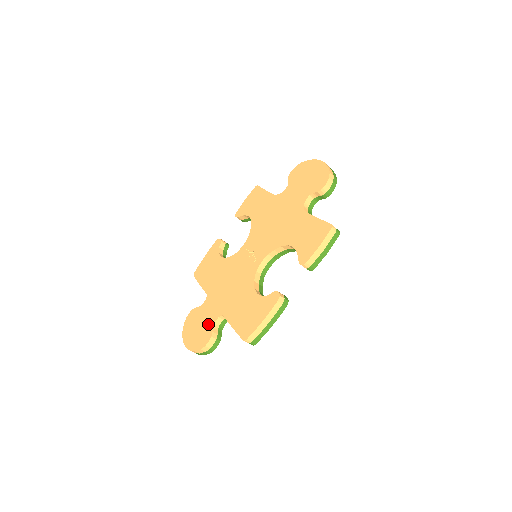
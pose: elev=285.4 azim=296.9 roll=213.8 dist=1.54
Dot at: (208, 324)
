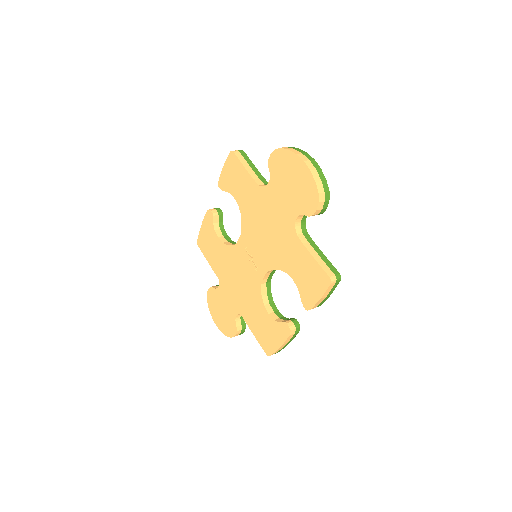
Dot at: (230, 316)
